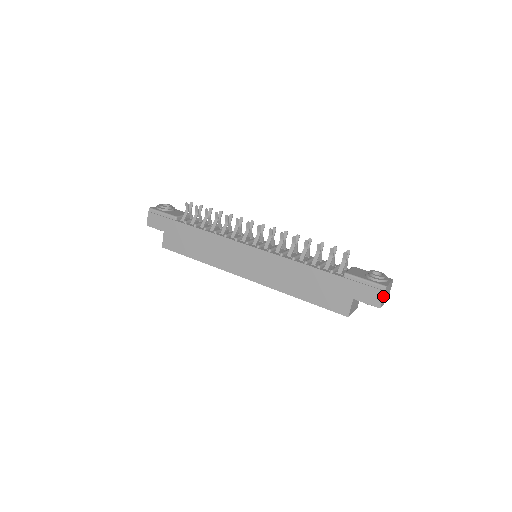
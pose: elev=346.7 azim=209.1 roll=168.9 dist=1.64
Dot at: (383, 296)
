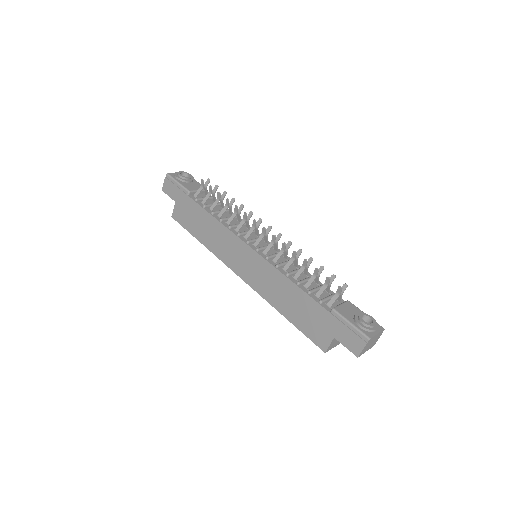
Dot at: (364, 347)
